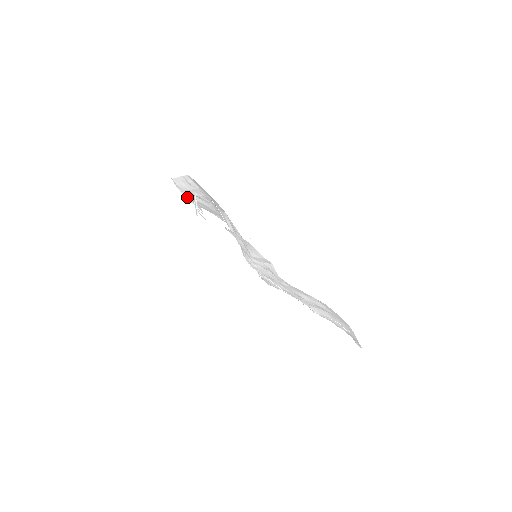
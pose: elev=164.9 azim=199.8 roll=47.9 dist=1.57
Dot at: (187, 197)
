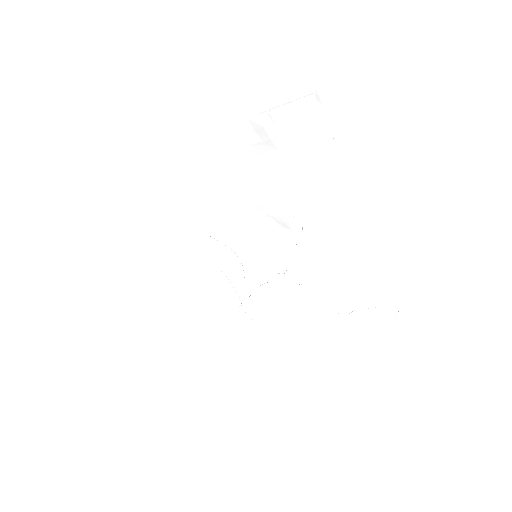
Dot at: (135, 204)
